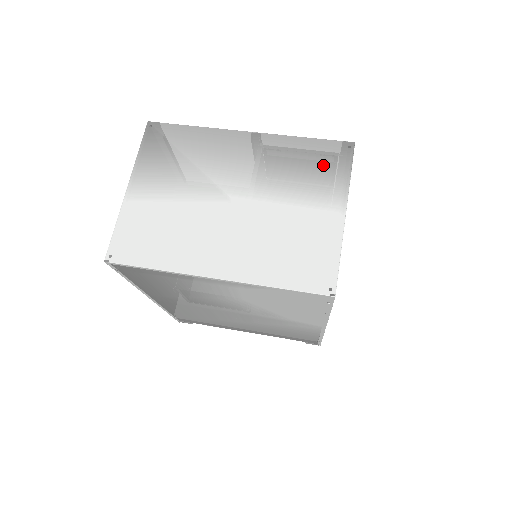
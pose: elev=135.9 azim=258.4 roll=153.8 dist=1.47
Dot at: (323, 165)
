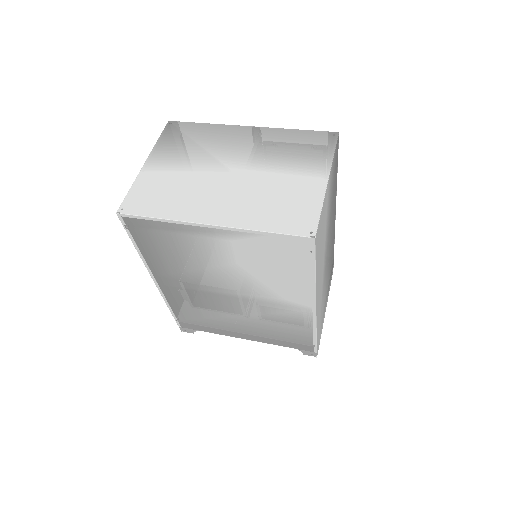
Dot at: (311, 147)
